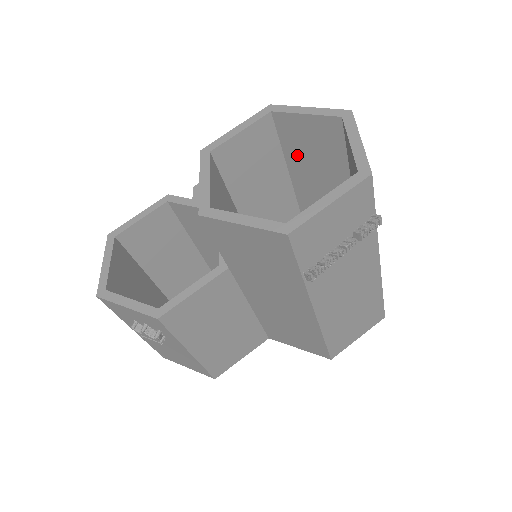
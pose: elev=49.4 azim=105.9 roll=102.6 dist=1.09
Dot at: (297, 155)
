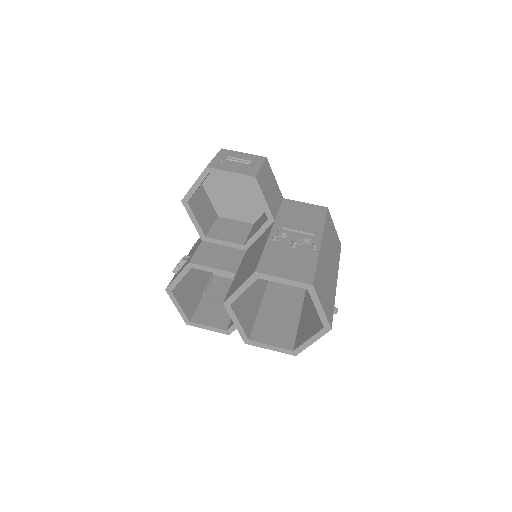
Dot at: occluded
